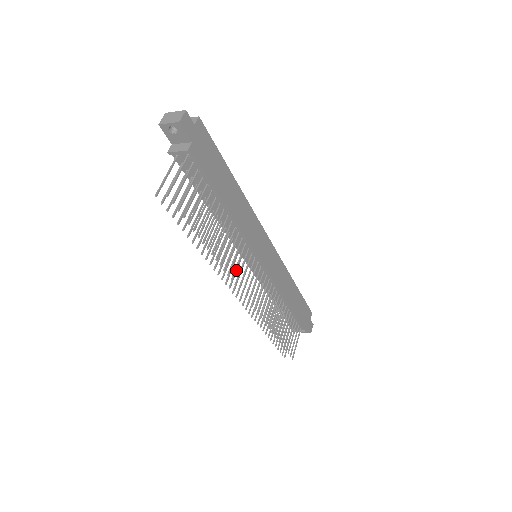
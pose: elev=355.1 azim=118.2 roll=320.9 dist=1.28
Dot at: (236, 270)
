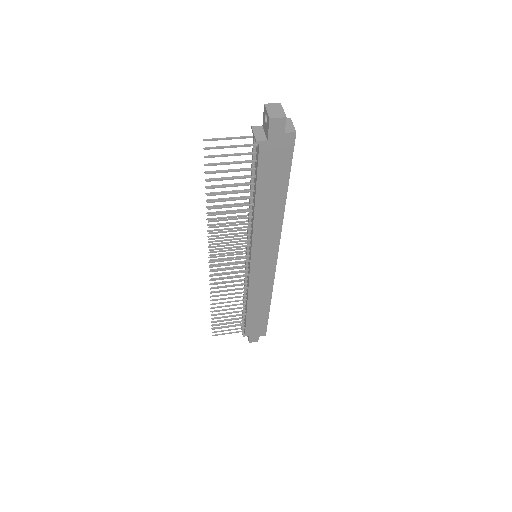
Dot at: occluded
